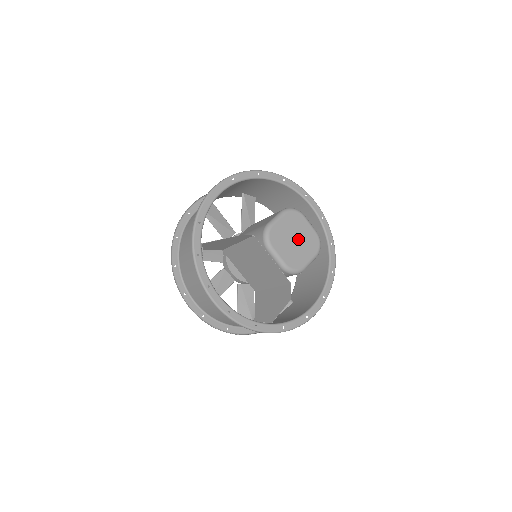
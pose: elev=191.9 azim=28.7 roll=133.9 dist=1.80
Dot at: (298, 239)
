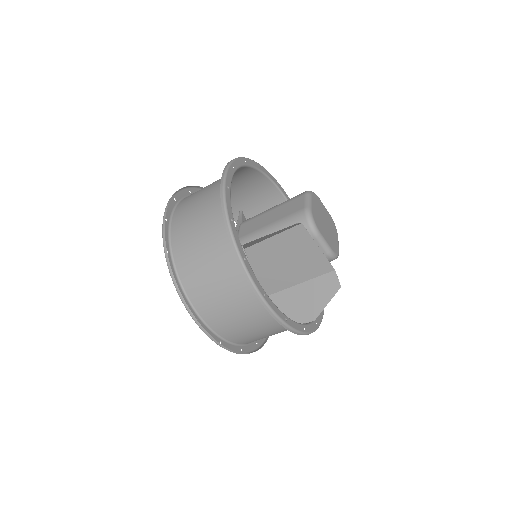
Dot at: (326, 222)
